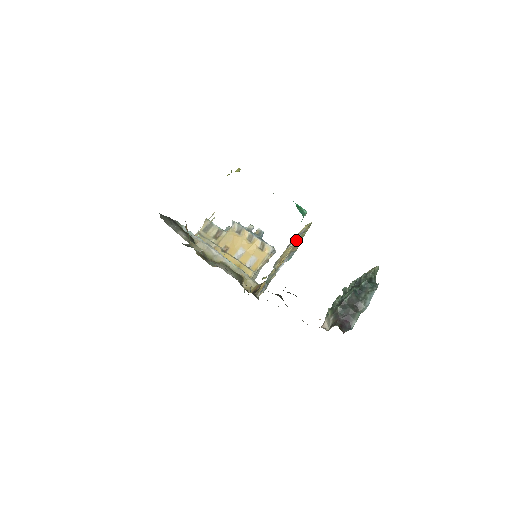
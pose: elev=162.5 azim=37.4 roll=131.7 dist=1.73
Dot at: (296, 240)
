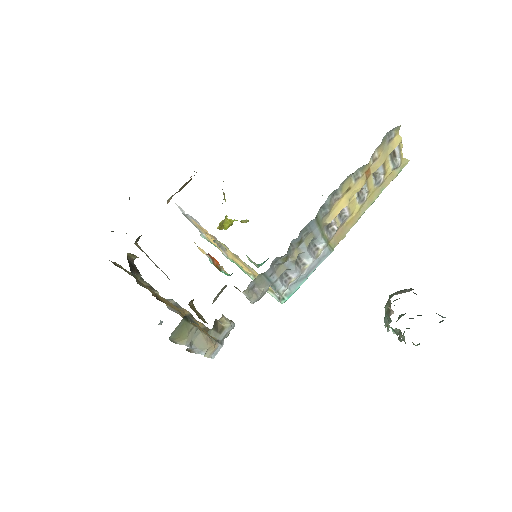
Dot at: (370, 192)
